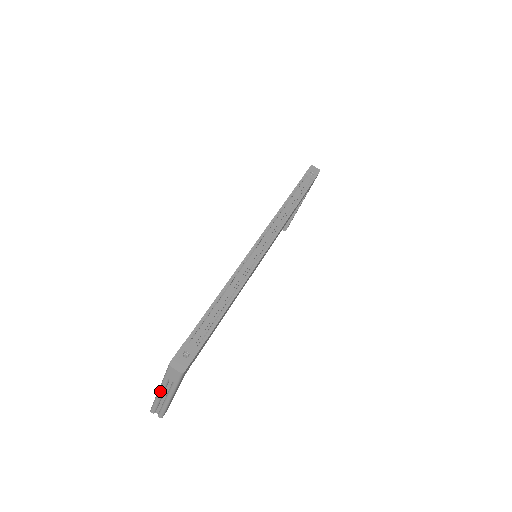
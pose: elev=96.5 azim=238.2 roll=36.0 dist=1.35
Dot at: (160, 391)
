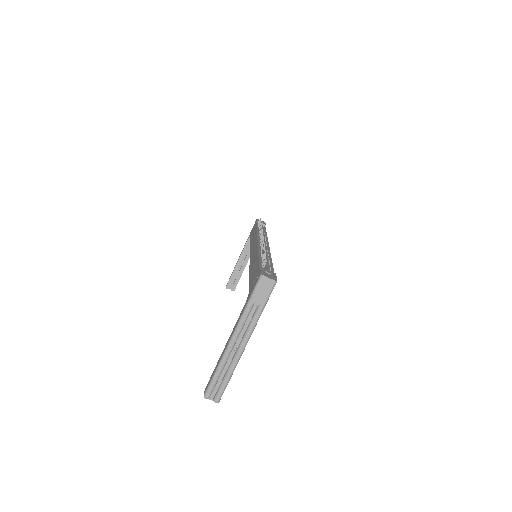
Dot at: (235, 336)
